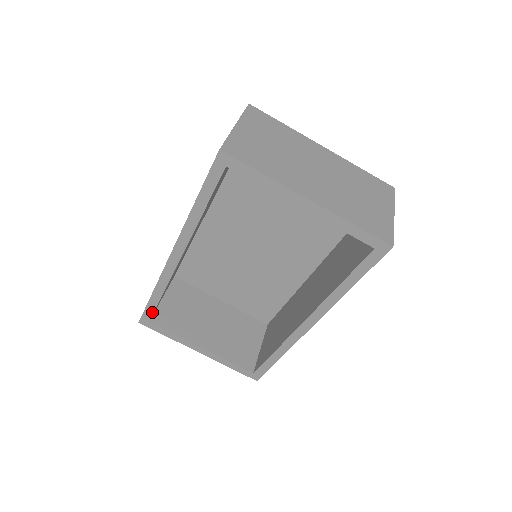
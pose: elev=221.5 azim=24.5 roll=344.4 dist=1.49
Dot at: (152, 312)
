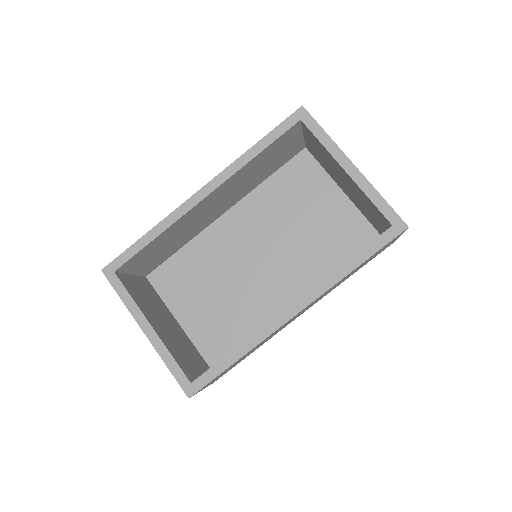
Dot at: (129, 258)
